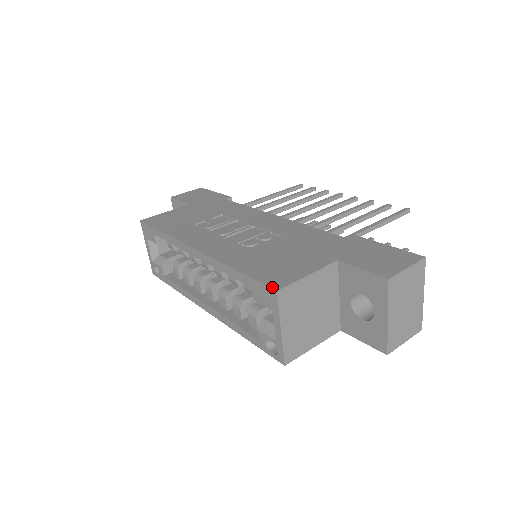
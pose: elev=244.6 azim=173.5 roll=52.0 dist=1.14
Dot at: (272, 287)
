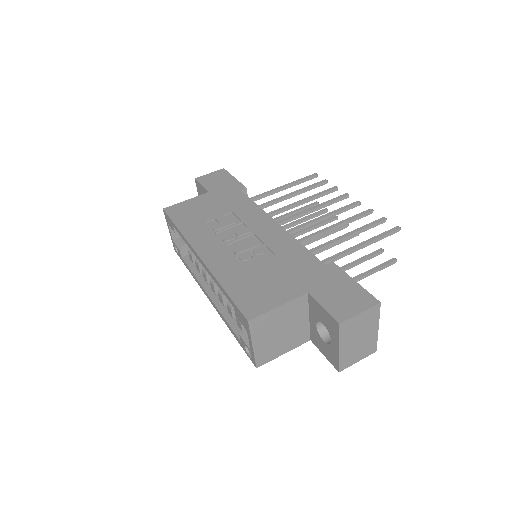
Dot at: (246, 316)
